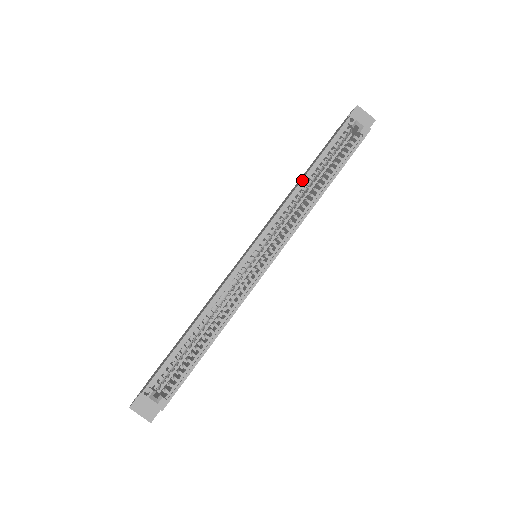
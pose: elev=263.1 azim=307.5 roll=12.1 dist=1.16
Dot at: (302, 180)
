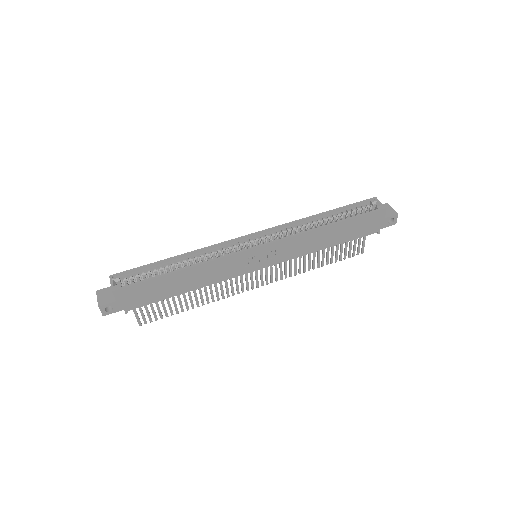
Dot at: (315, 215)
